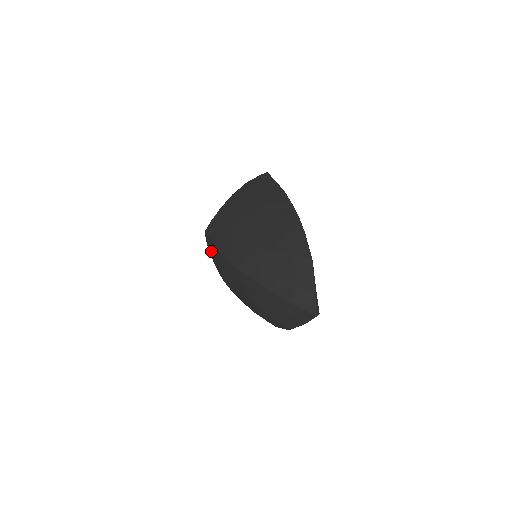
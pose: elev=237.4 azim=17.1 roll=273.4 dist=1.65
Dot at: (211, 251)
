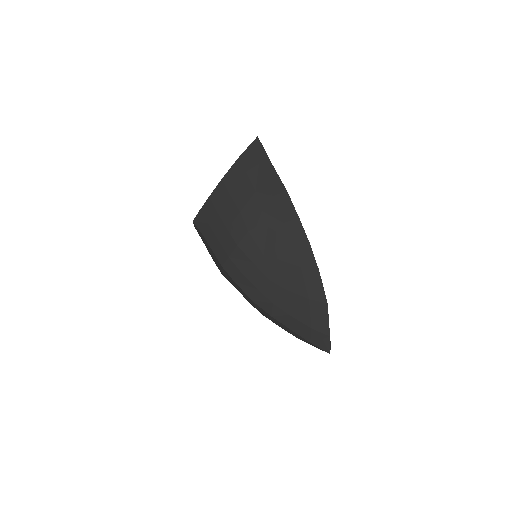
Dot at: (203, 241)
